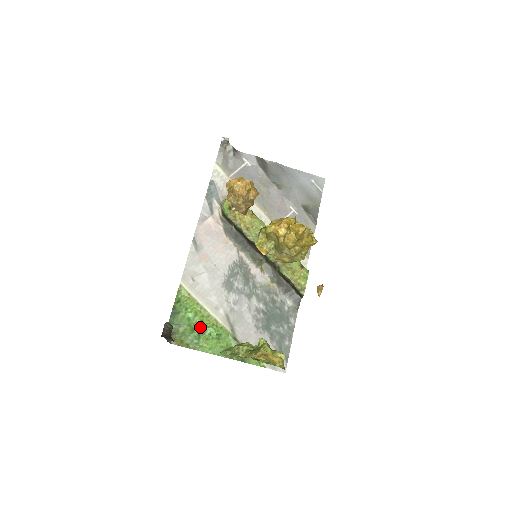
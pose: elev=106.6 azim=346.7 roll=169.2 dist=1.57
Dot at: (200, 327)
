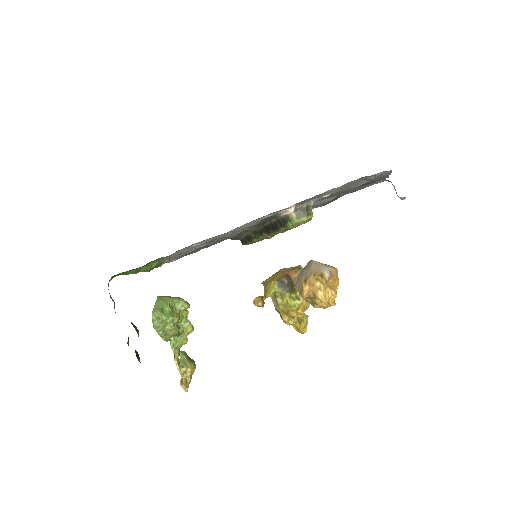
Dot at: (146, 269)
